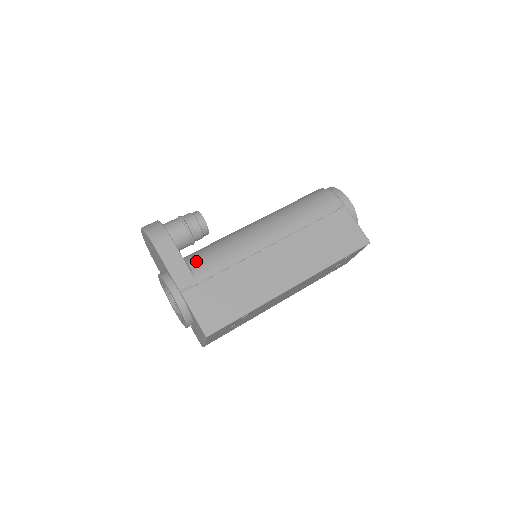
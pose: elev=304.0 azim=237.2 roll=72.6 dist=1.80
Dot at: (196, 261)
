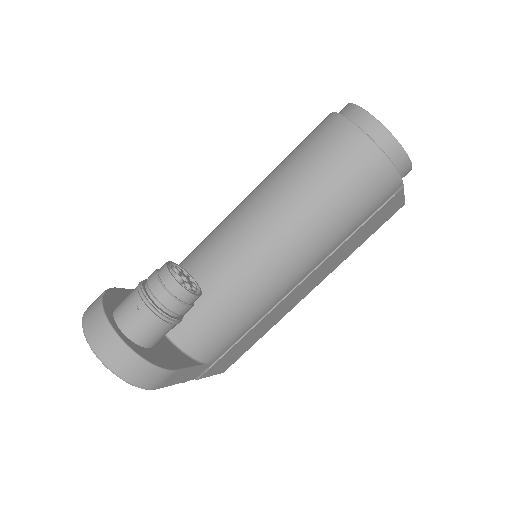
Dot at: (206, 350)
